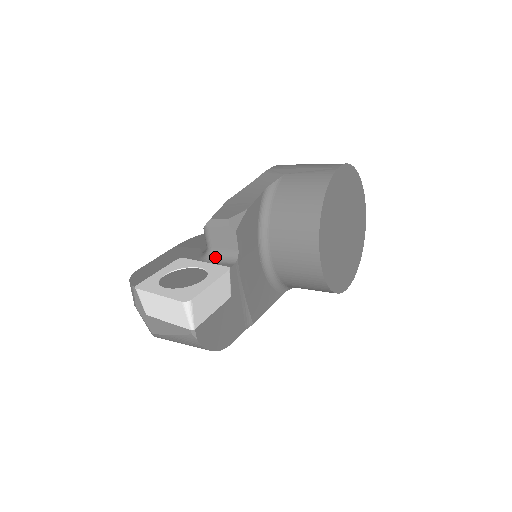
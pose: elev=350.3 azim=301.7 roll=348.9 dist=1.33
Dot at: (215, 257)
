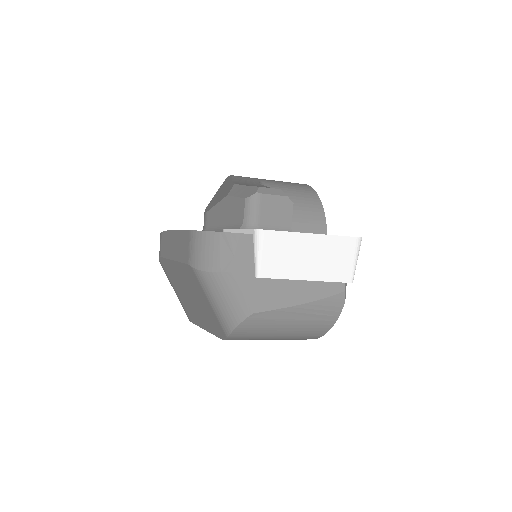
Dot at: occluded
